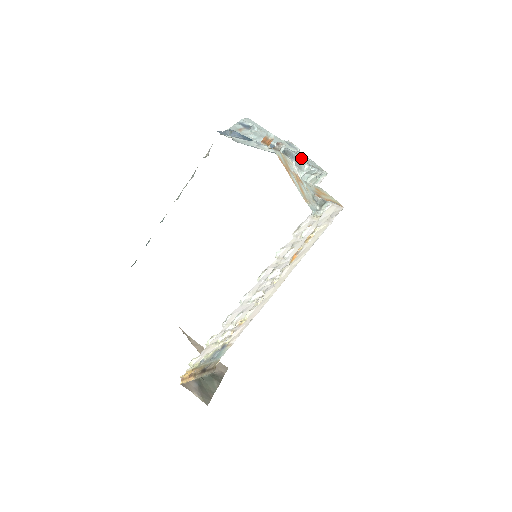
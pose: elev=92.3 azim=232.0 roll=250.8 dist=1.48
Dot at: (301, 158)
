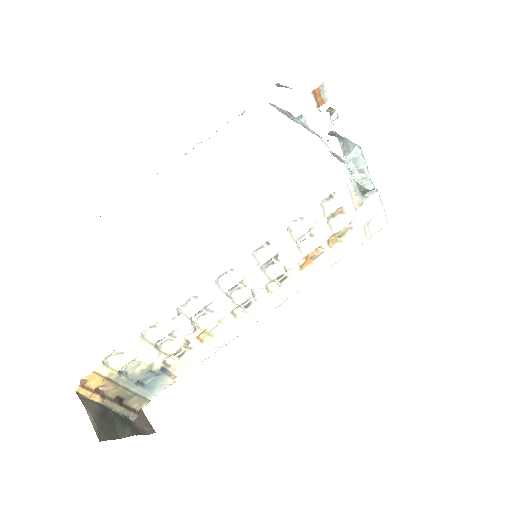
Dot at: occluded
